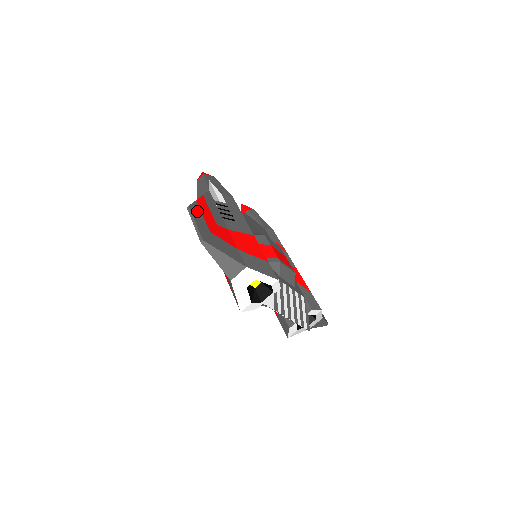
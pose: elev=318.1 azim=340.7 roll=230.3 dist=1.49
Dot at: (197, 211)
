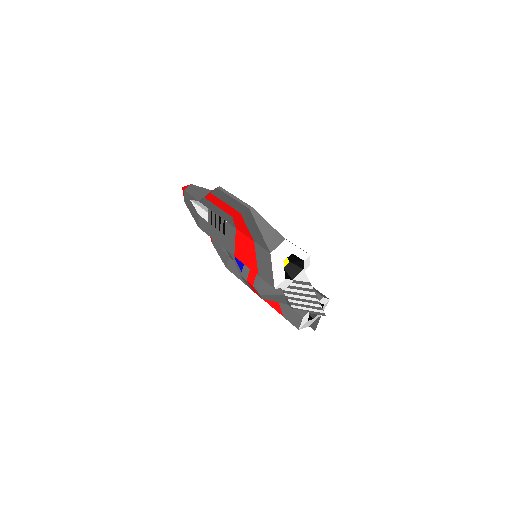
Dot at: occluded
